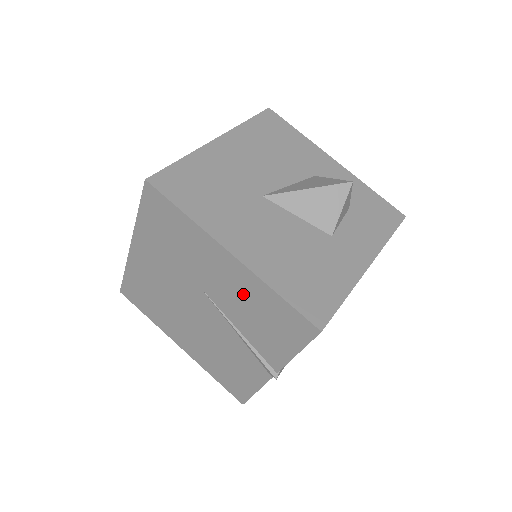
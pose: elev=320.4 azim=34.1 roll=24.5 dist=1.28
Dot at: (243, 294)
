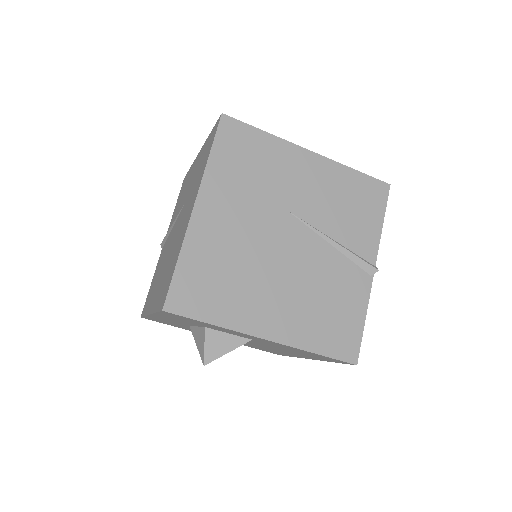
Dot at: (329, 189)
